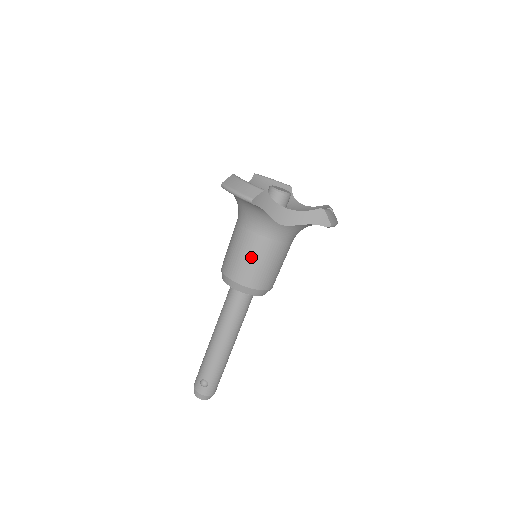
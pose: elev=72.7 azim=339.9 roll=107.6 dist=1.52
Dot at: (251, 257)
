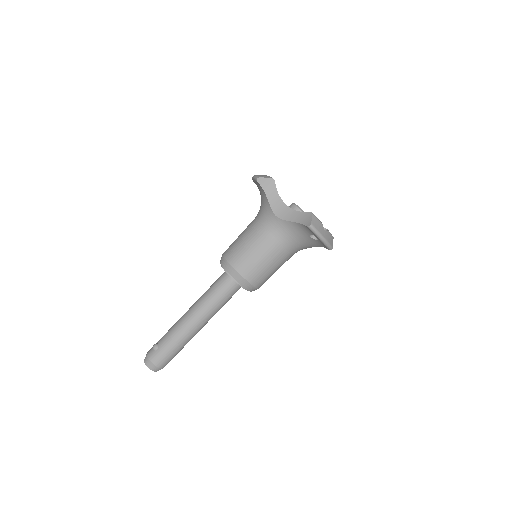
Dot at: (244, 239)
